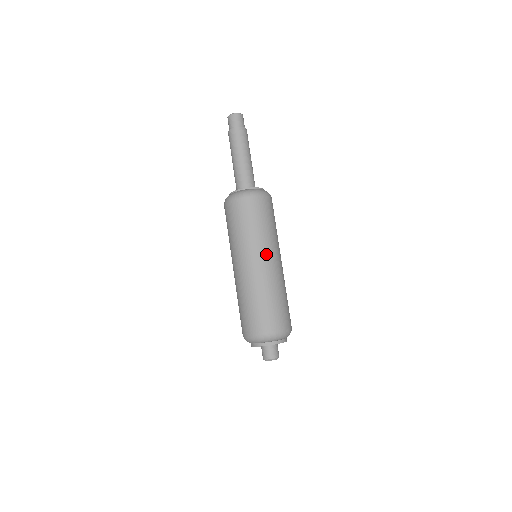
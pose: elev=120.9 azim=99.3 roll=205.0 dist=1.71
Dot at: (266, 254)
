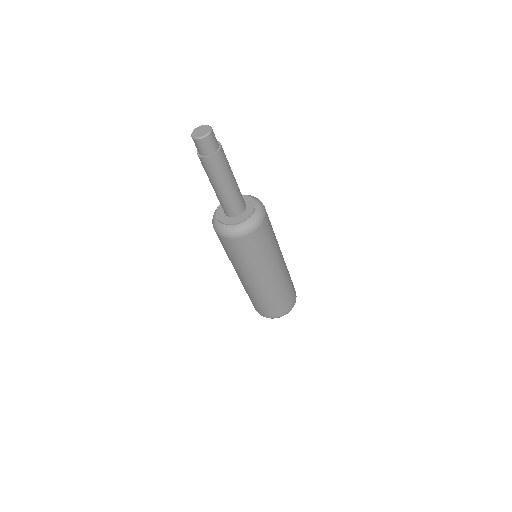
Dot at: (280, 259)
